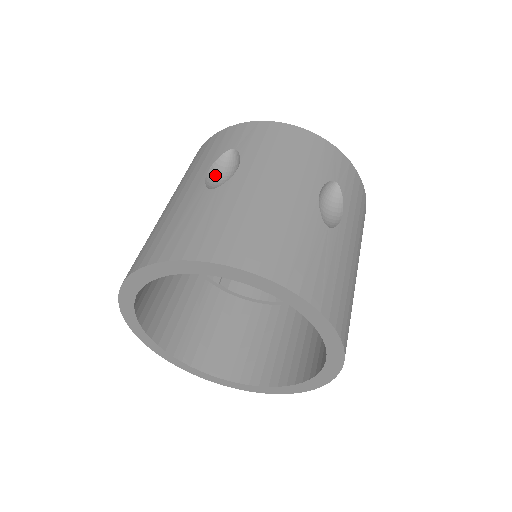
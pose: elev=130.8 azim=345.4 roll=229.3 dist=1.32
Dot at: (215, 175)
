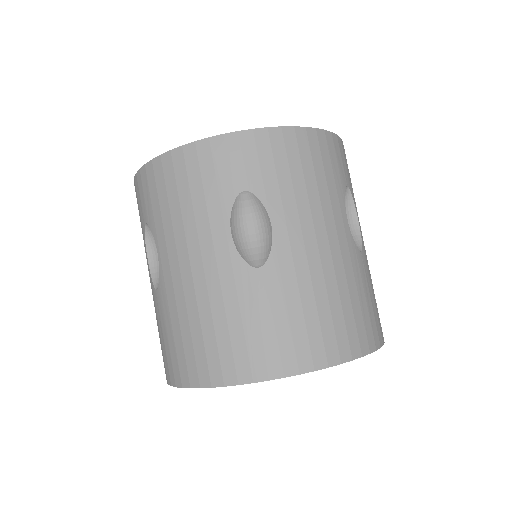
Dot at: (237, 232)
